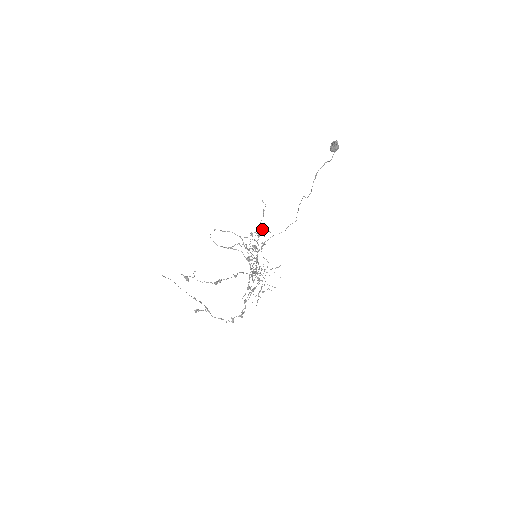
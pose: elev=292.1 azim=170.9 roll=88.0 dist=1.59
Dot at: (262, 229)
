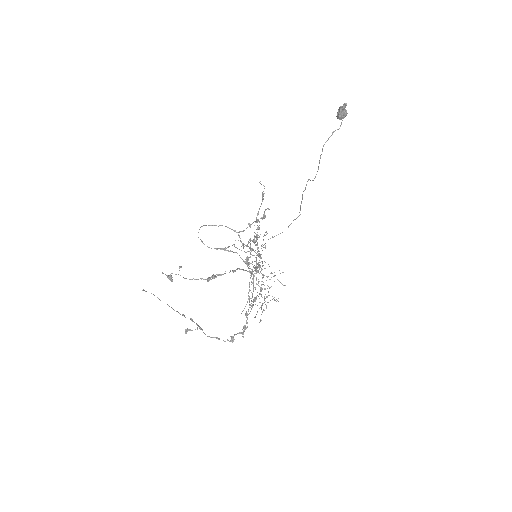
Dot at: occluded
